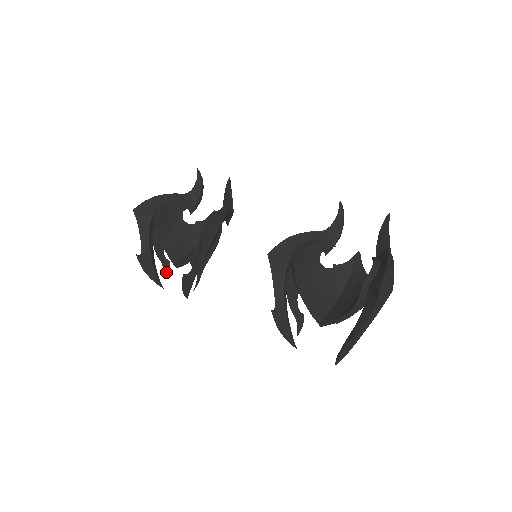
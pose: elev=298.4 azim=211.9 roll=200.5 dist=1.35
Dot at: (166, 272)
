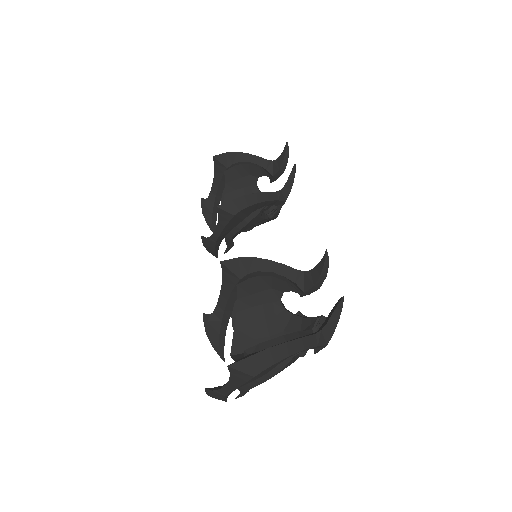
Dot at: occluded
